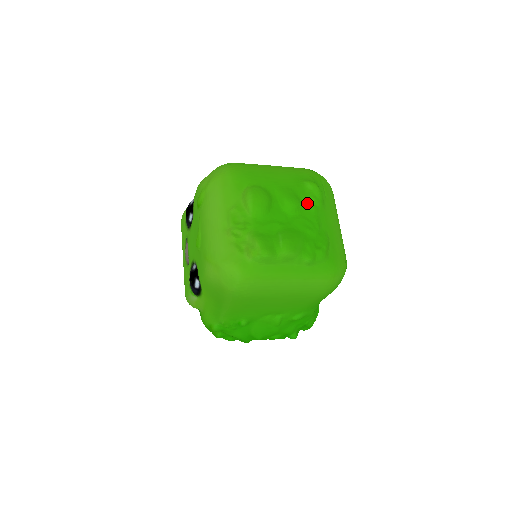
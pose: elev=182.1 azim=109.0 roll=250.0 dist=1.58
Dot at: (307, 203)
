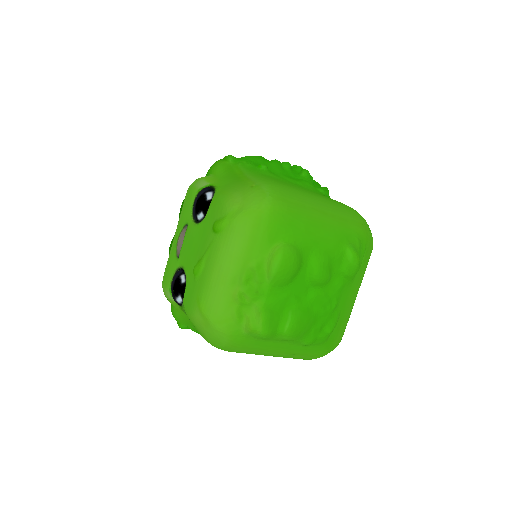
Dot at: (337, 276)
